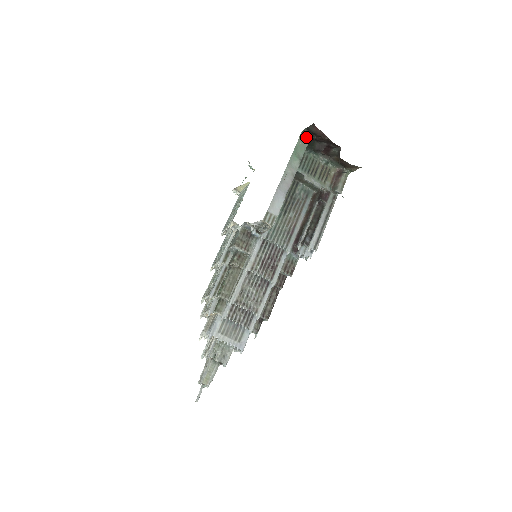
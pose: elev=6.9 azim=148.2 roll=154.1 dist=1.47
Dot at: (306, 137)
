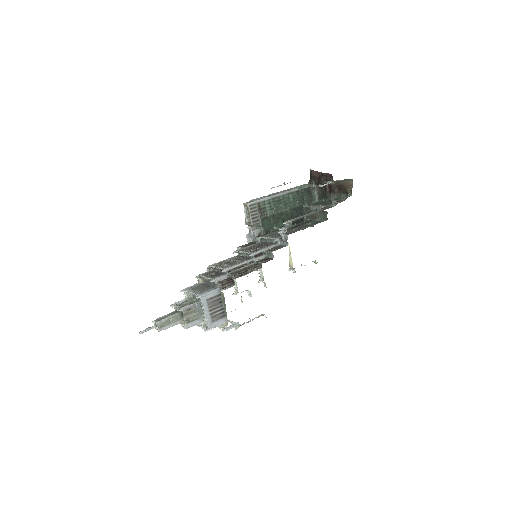
Dot at: occluded
